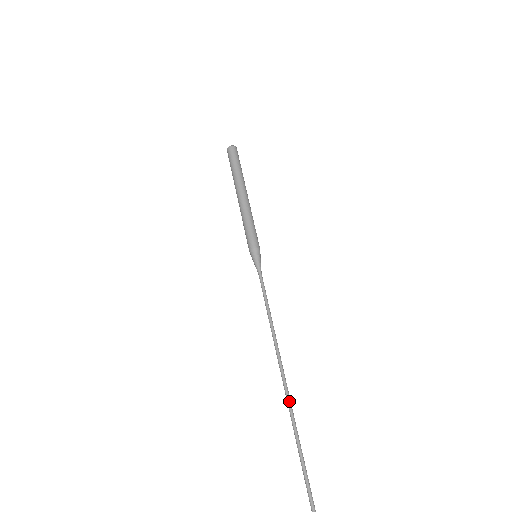
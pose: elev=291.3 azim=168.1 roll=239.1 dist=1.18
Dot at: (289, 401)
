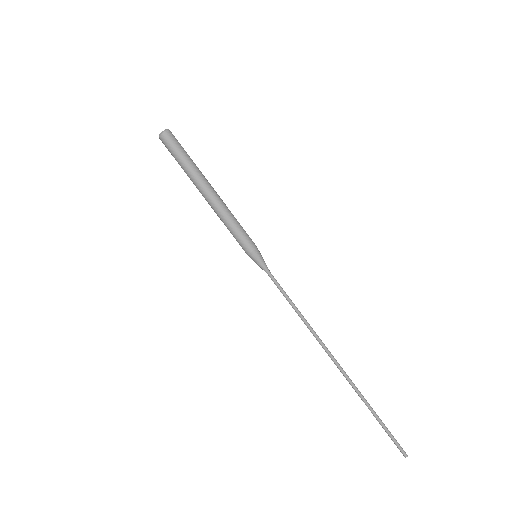
Dot at: (347, 377)
